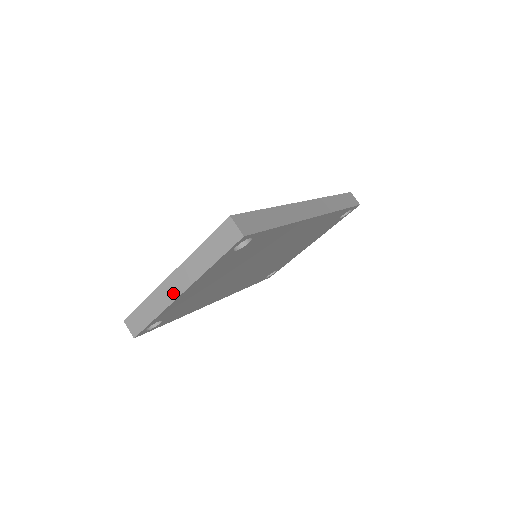
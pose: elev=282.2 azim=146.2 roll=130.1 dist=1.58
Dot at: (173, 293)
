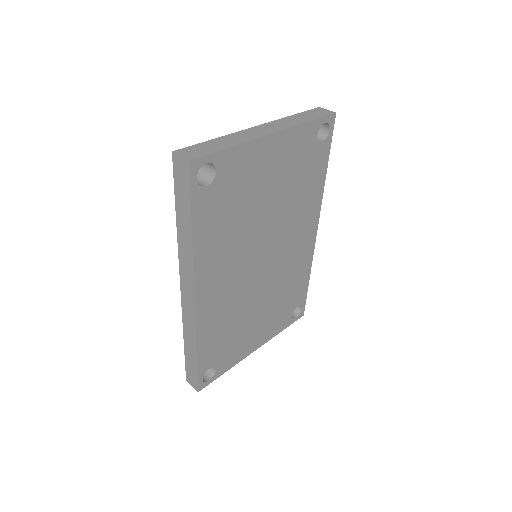
Dot at: (260, 133)
